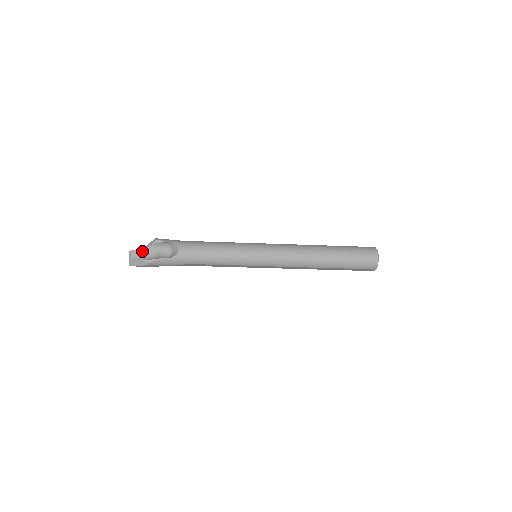
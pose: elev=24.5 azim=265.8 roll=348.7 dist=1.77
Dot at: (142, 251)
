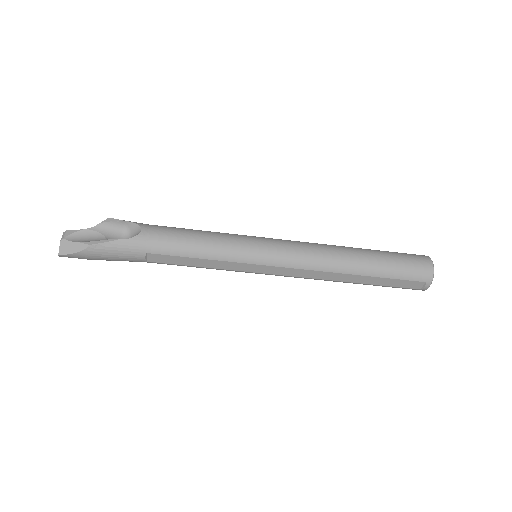
Dot at: (84, 232)
